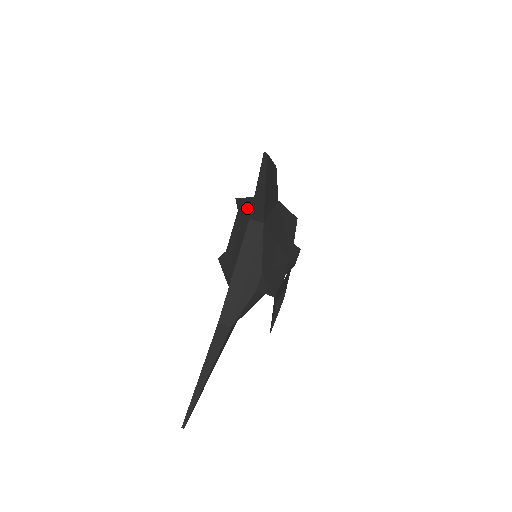
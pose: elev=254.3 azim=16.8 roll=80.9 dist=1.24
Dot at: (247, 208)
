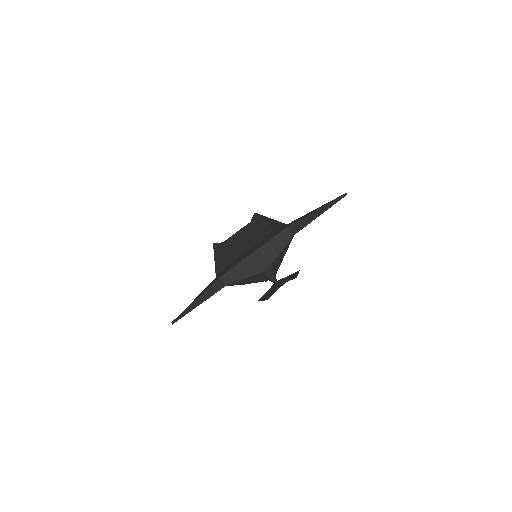
Dot at: occluded
